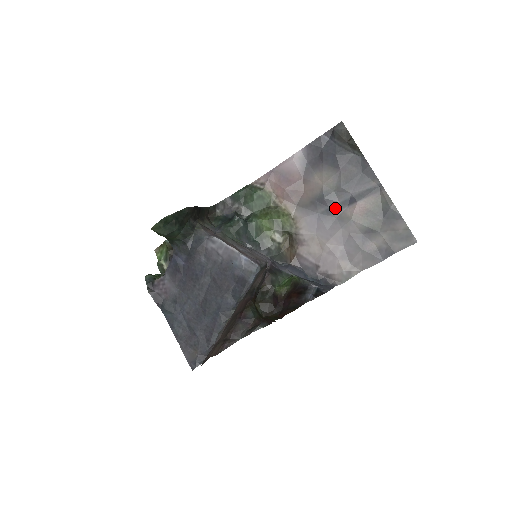
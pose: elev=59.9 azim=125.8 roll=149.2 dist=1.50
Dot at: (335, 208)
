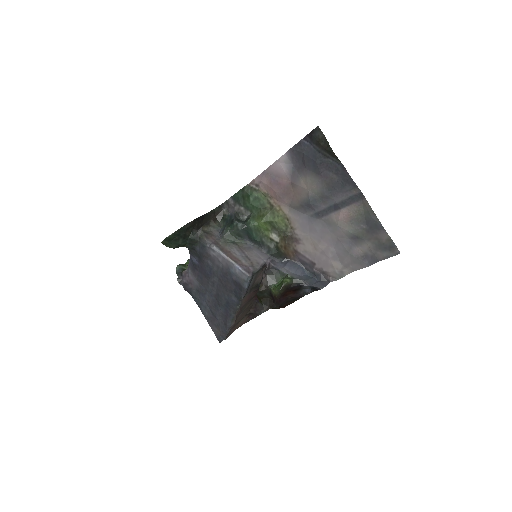
Dot at: (322, 213)
